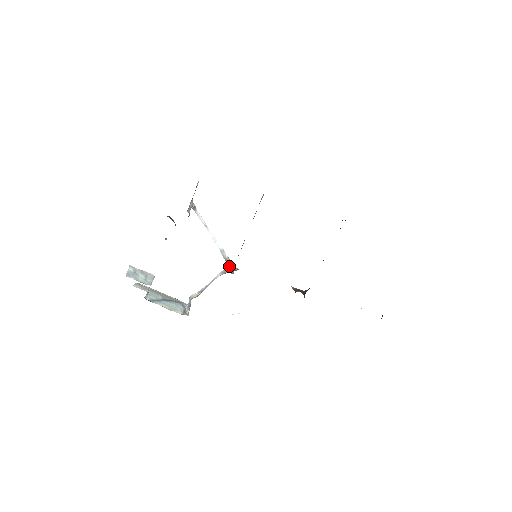
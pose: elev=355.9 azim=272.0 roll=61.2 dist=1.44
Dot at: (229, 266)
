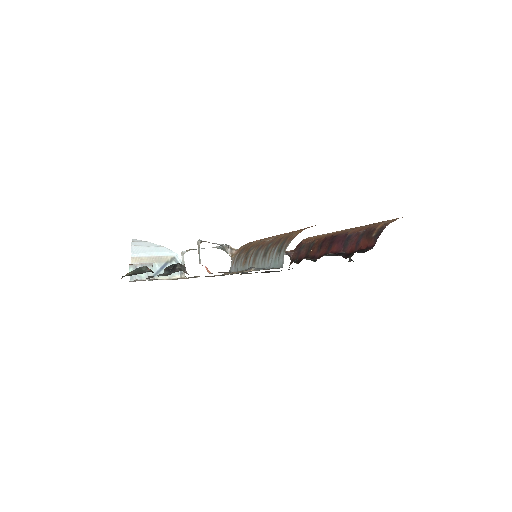
Dot at: (226, 250)
